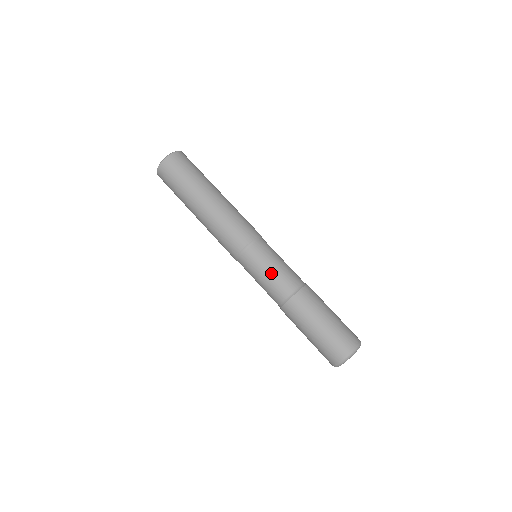
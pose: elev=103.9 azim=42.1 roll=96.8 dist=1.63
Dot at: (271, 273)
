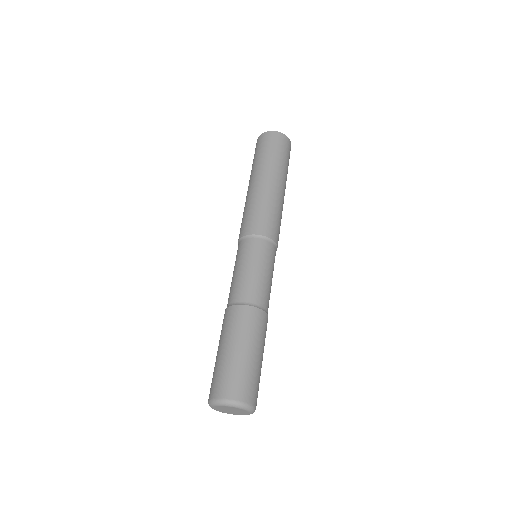
Dot at: (257, 273)
